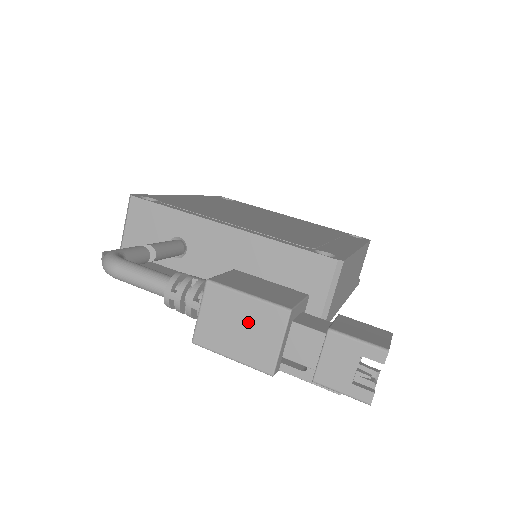
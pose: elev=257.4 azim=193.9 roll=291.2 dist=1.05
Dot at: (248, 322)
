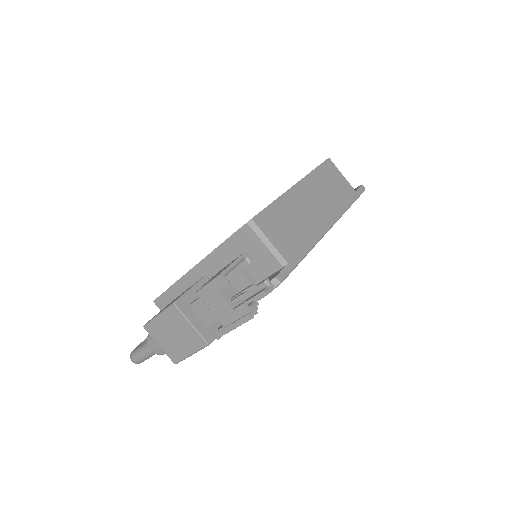
Dot at: (172, 329)
